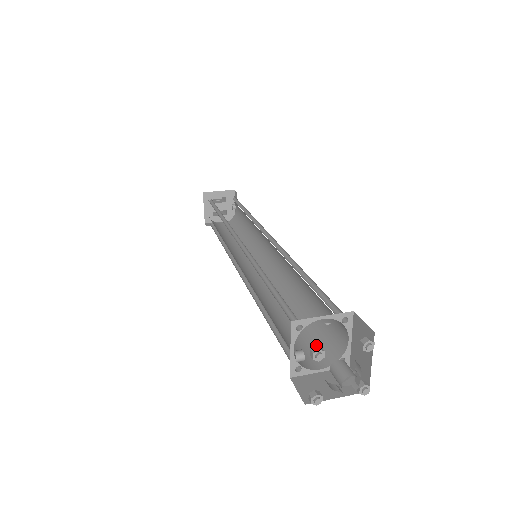
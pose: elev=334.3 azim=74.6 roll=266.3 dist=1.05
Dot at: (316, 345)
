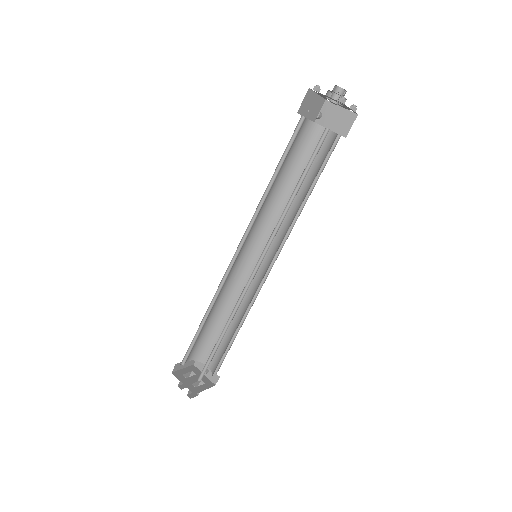
Dot at: occluded
